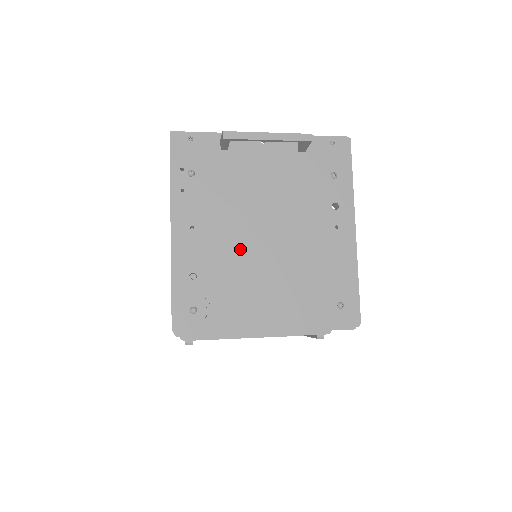
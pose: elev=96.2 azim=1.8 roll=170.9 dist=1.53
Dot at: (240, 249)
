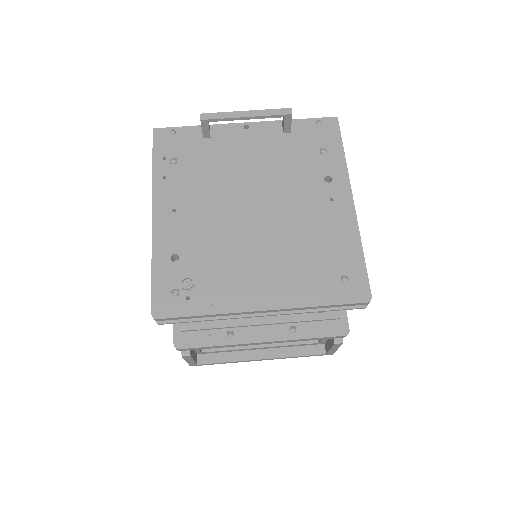
Dot at: (226, 228)
